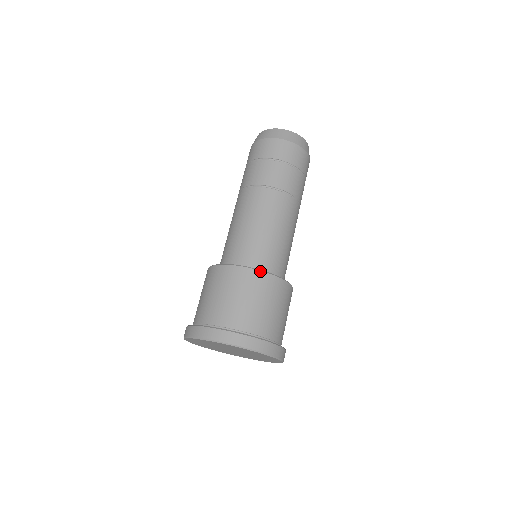
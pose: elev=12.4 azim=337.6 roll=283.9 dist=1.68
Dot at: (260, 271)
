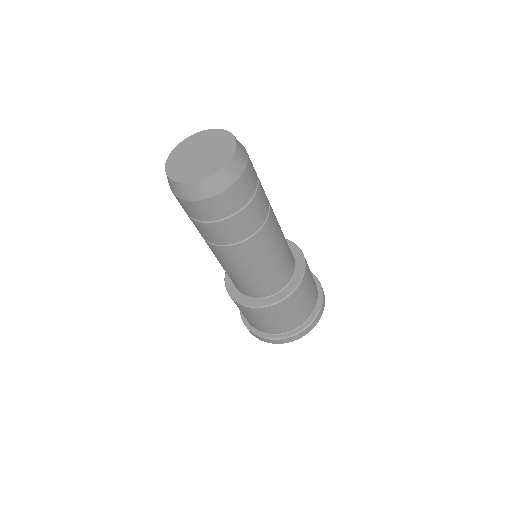
Dot at: (274, 305)
